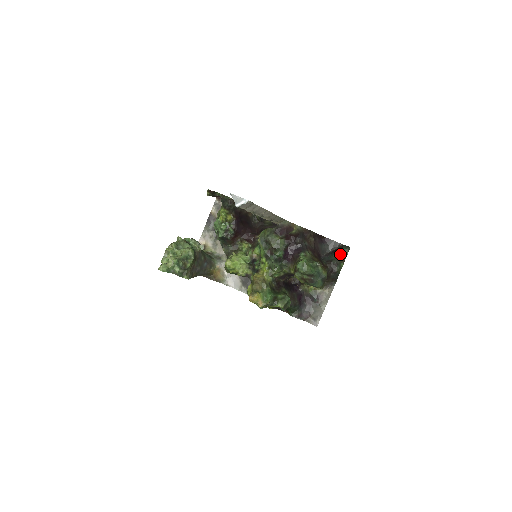
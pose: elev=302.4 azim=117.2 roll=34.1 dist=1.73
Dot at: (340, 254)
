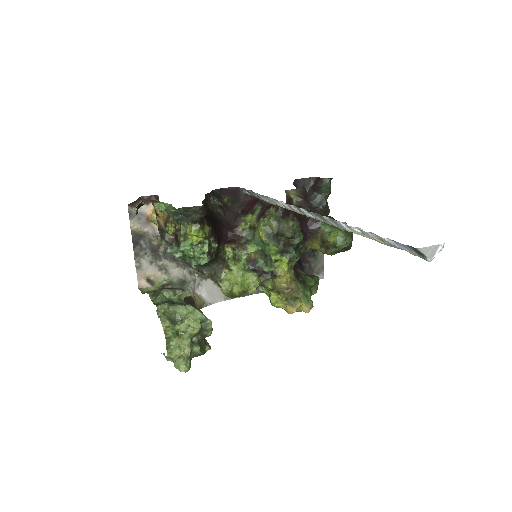
Dot at: (325, 192)
